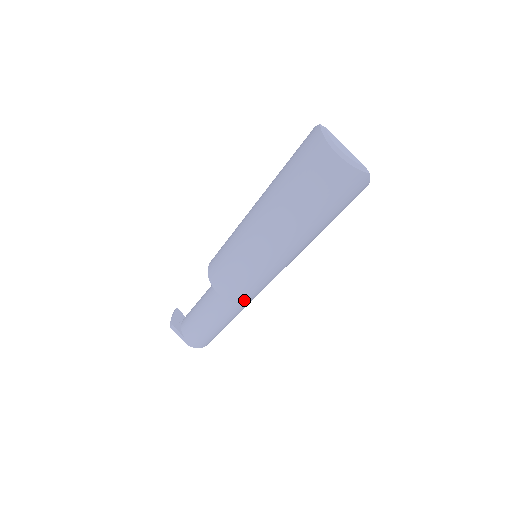
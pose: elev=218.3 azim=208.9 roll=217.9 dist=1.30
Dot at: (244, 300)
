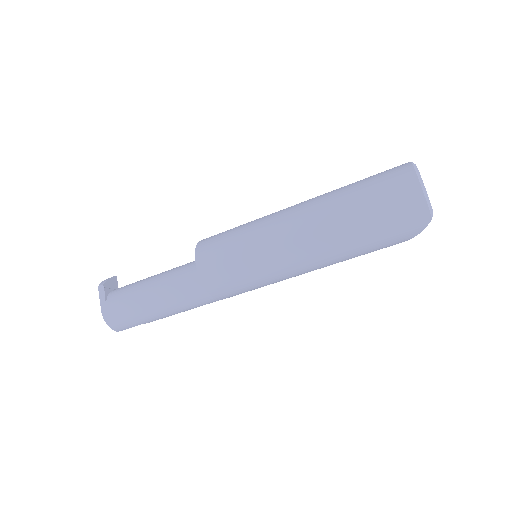
Dot at: (214, 290)
